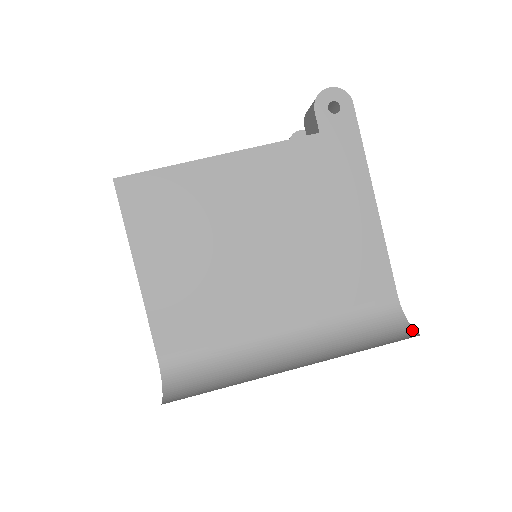
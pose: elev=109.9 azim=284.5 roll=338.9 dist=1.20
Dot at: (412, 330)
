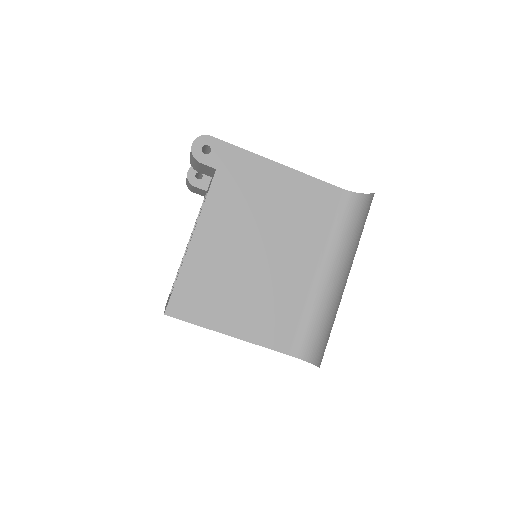
Dot at: (368, 195)
